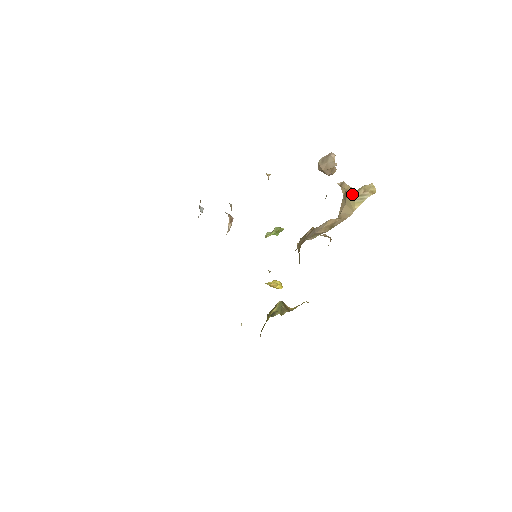
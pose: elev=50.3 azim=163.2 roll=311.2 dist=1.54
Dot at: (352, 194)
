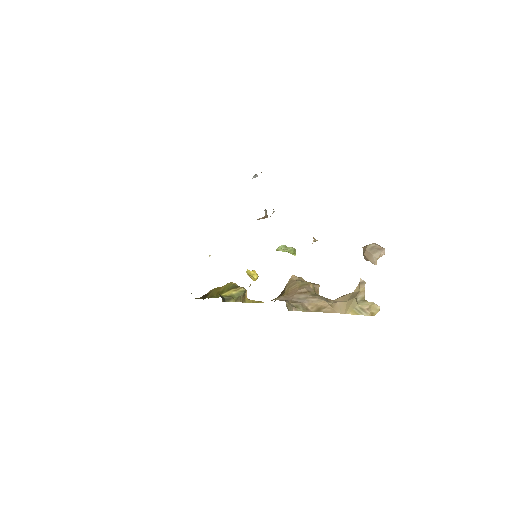
Dot at: (359, 301)
